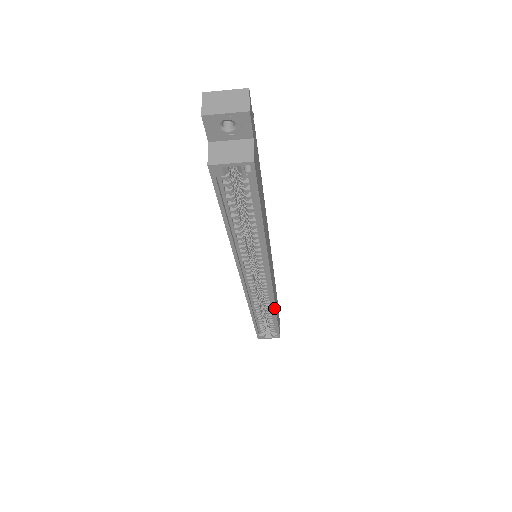
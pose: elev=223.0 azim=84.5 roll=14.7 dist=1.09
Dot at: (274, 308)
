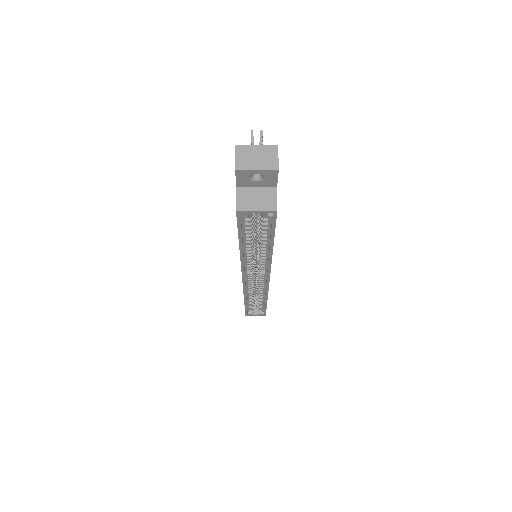
Dot at: (266, 297)
